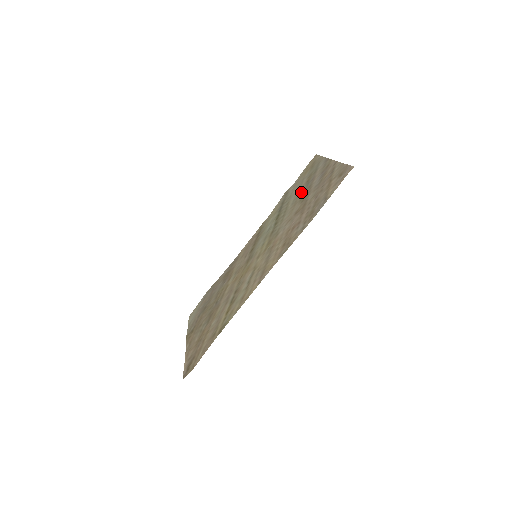
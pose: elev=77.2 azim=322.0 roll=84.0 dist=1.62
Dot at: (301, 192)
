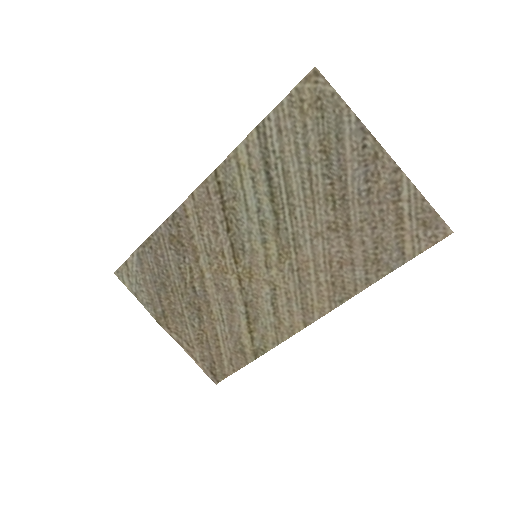
Dot at: (318, 175)
